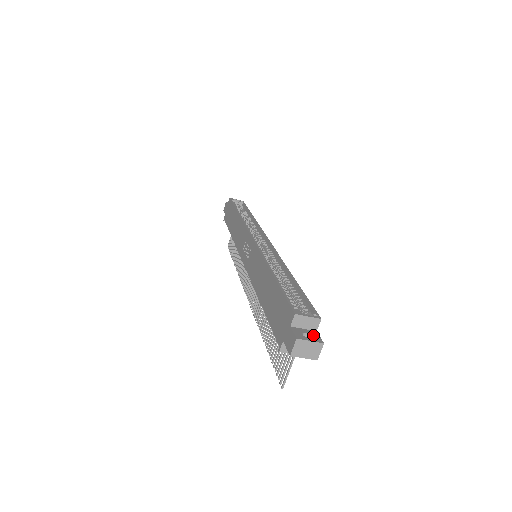
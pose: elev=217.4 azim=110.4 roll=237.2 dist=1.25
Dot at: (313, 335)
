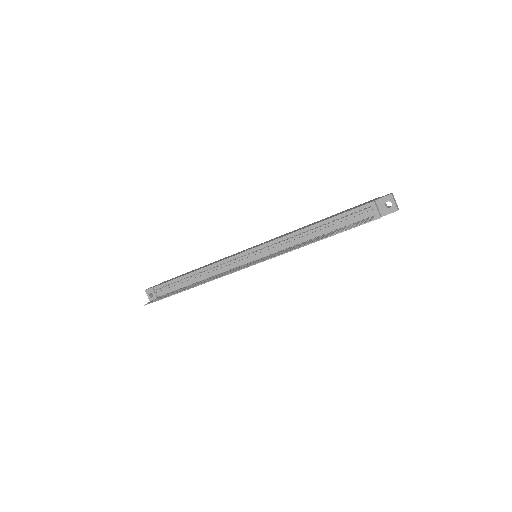
Dot at: occluded
